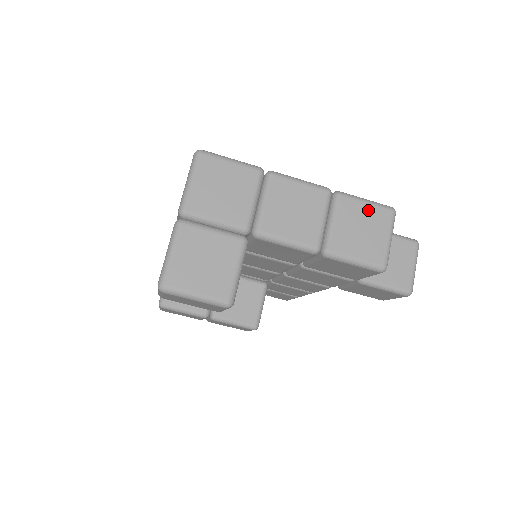
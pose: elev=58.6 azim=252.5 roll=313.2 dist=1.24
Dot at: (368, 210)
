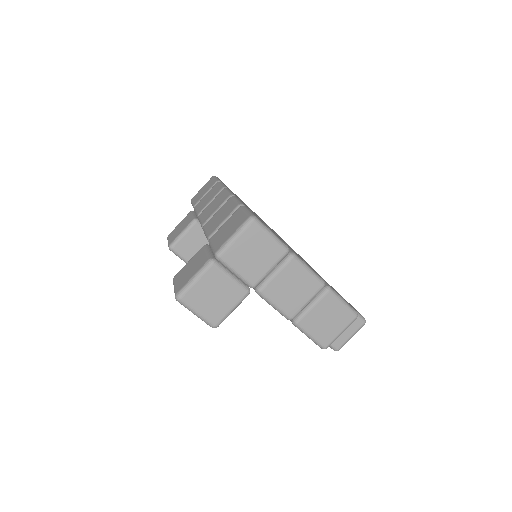
Dot at: (340, 309)
